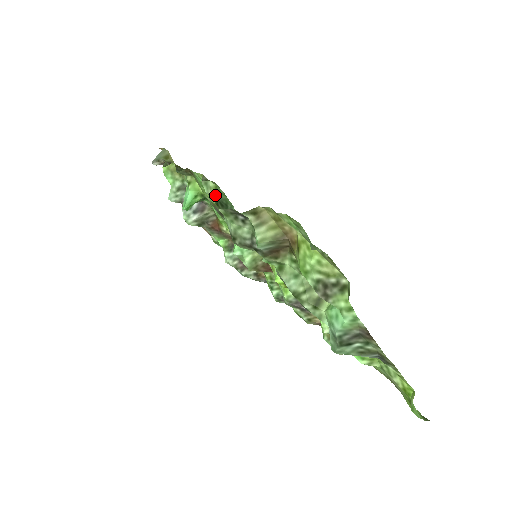
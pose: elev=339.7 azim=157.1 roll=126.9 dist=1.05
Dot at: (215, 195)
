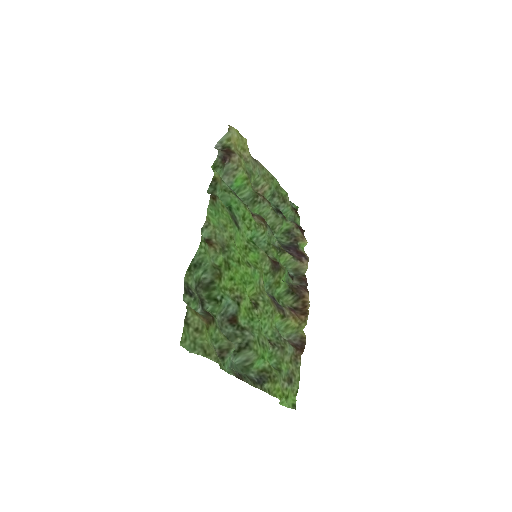
Dot at: occluded
